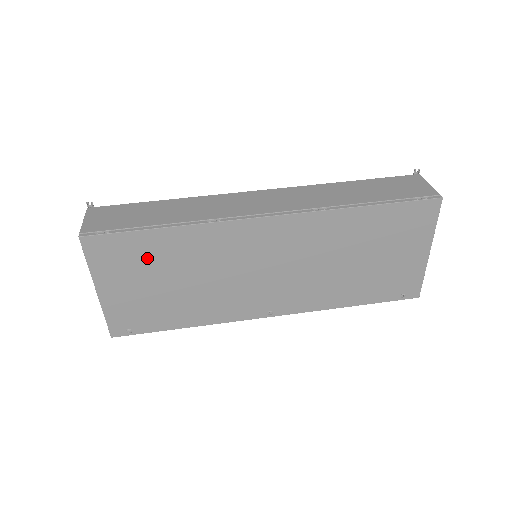
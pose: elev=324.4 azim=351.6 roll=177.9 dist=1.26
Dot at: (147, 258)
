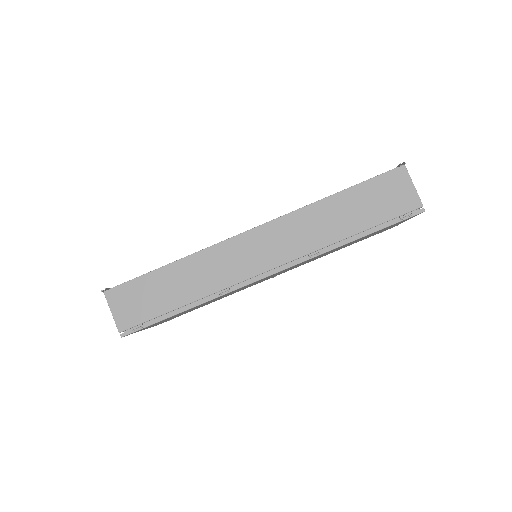
Dot at: (176, 315)
